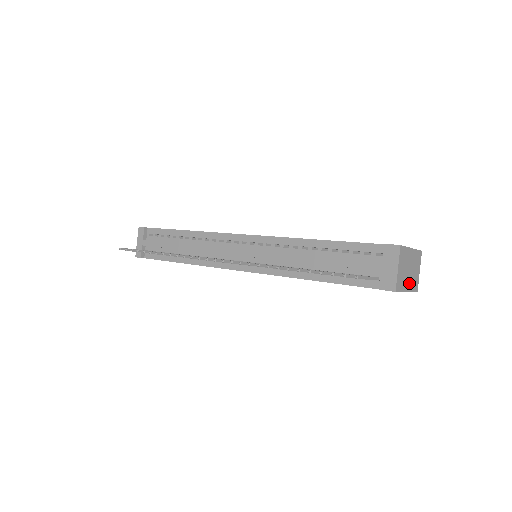
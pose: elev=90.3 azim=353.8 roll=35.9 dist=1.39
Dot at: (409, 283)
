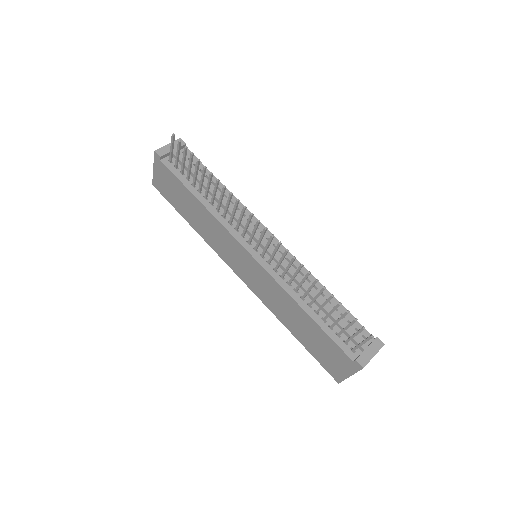
Dot at: occluded
